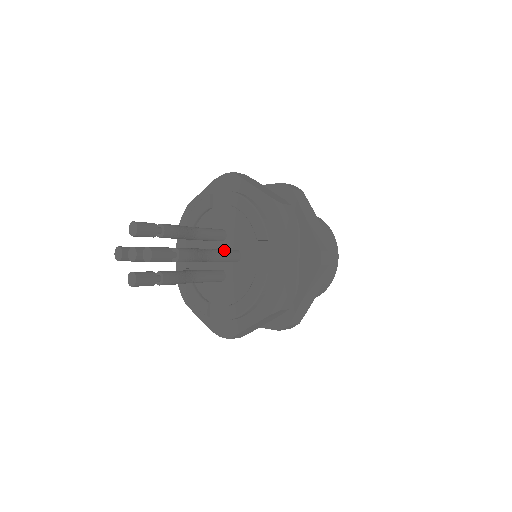
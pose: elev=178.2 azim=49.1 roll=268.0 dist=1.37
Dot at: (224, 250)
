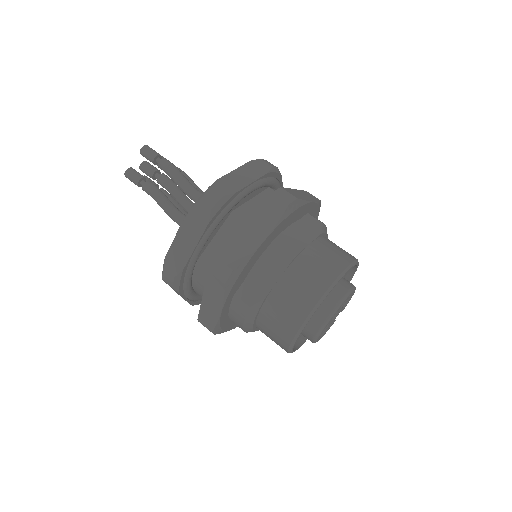
Dot at: occluded
